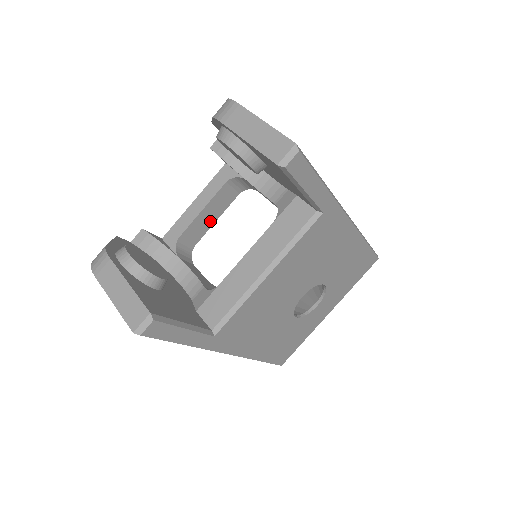
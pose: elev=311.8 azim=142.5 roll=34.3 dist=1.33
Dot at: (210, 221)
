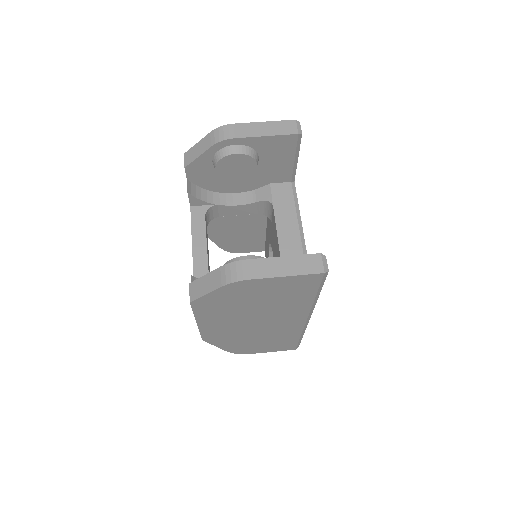
Dot at: (208, 256)
